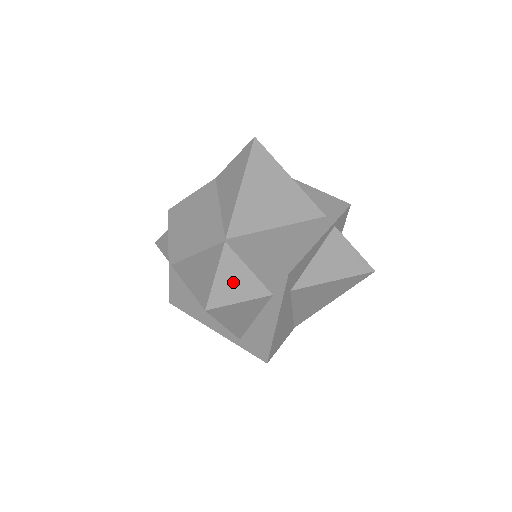
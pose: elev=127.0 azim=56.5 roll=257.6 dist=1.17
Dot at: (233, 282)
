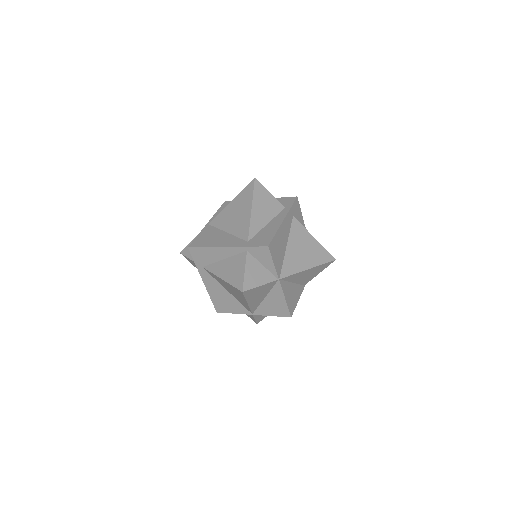
Dot at: occluded
